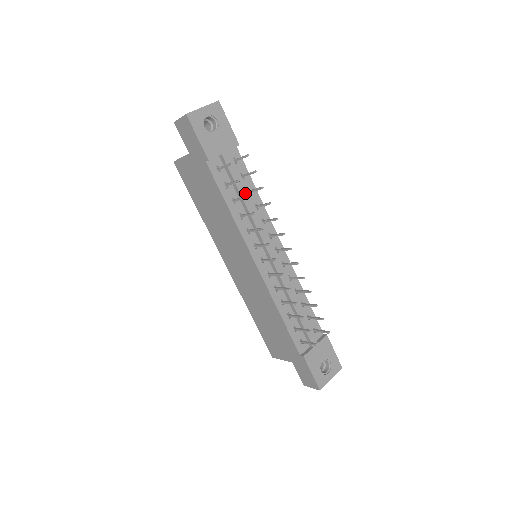
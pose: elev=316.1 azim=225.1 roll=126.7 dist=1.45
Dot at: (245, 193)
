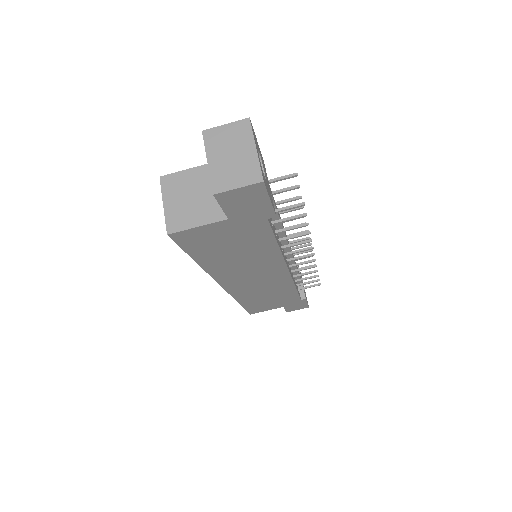
Dot at: (279, 214)
